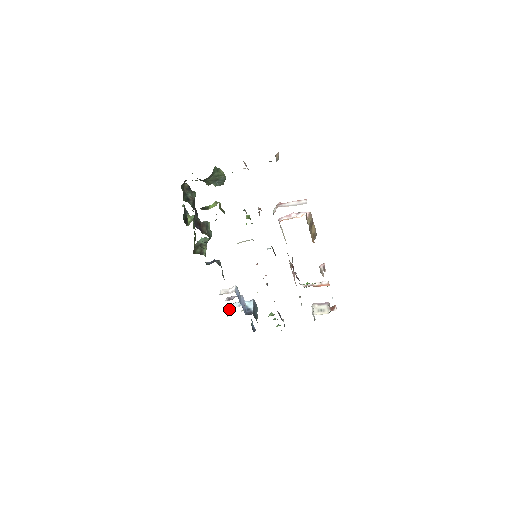
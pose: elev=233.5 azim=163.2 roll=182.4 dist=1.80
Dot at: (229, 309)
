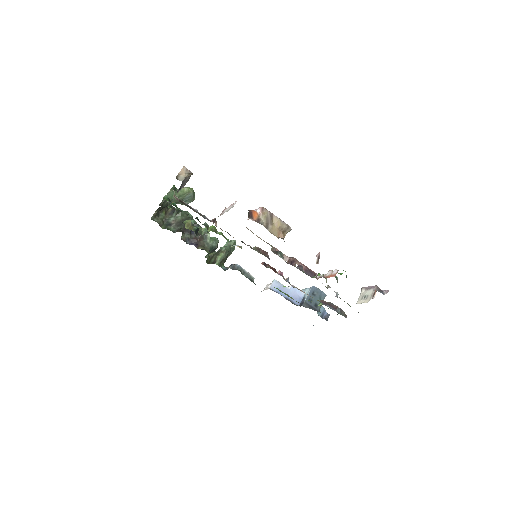
Dot at: occluded
